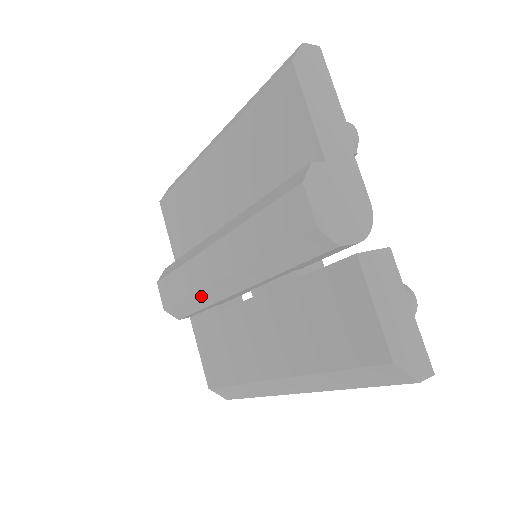
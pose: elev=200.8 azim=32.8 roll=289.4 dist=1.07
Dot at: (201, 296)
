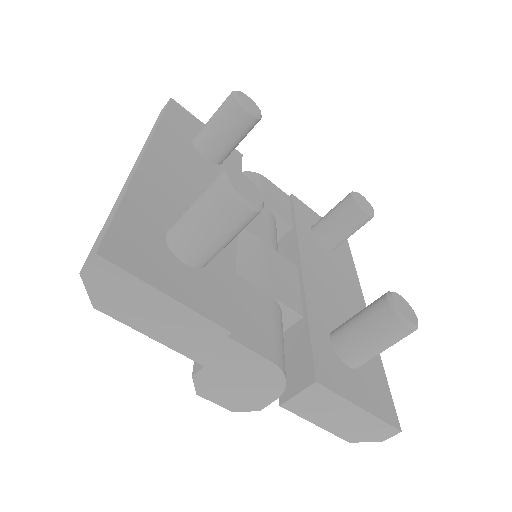
Dot at: occluded
